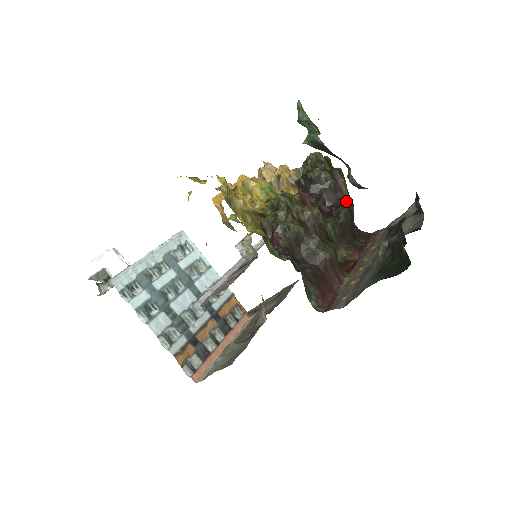
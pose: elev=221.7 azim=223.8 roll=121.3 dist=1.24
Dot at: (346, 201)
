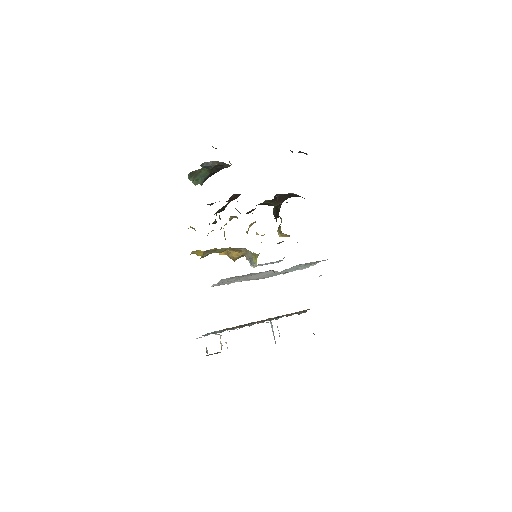
Dot at: occluded
